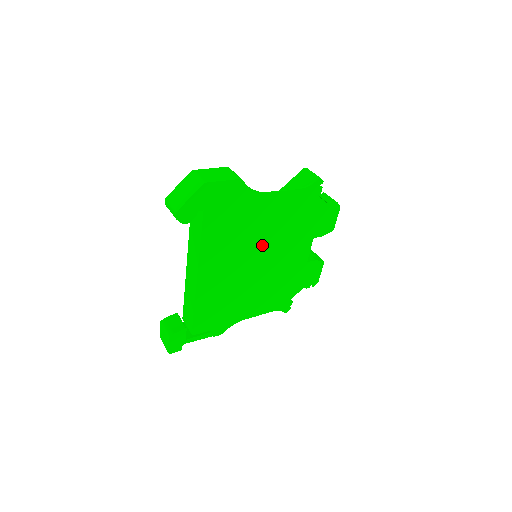
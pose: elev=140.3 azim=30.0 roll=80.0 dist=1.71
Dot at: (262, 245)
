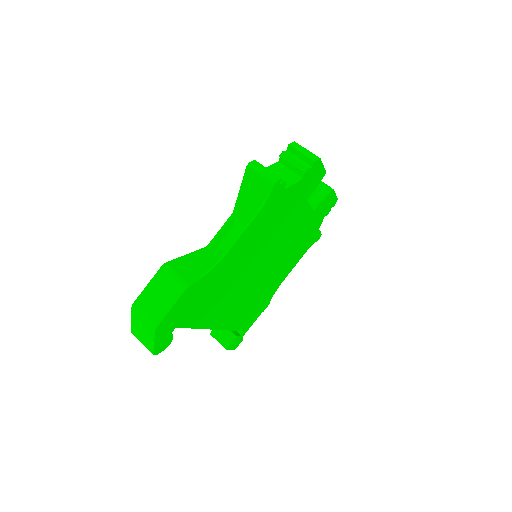
Dot at: (255, 263)
